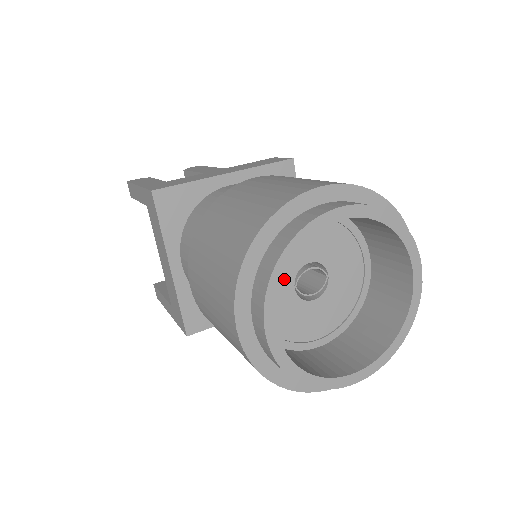
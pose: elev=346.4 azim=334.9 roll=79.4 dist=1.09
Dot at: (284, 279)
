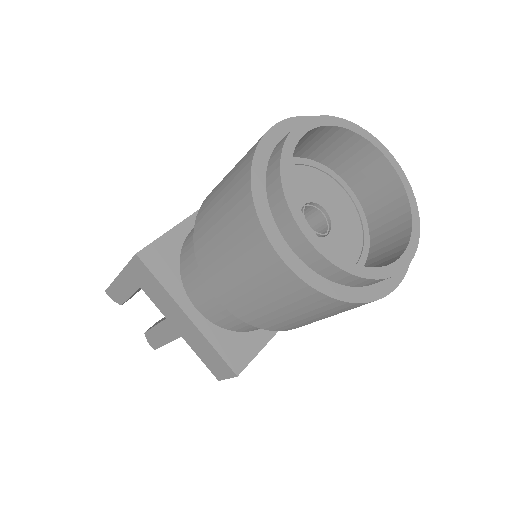
Dot at: (305, 192)
